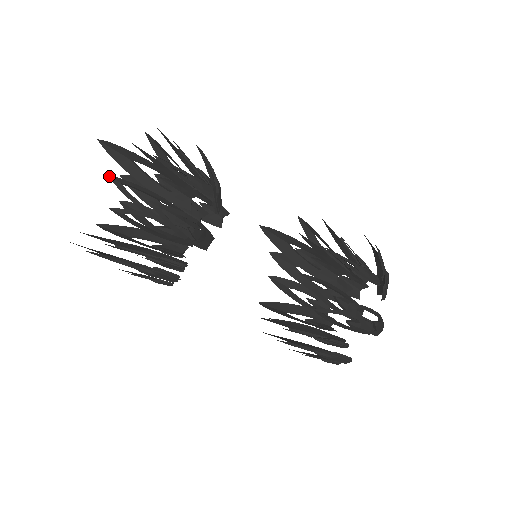
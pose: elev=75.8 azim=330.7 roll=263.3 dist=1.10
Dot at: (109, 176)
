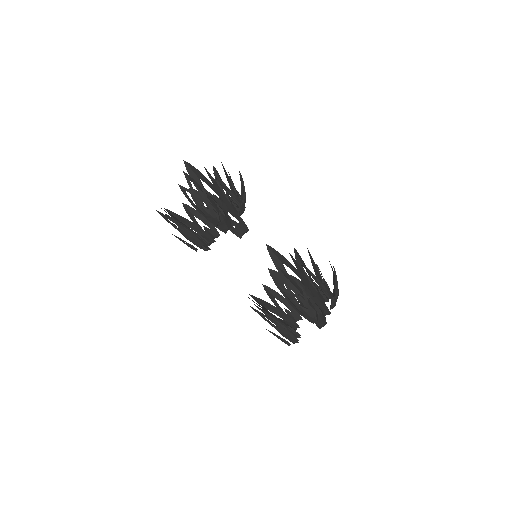
Dot at: (184, 172)
